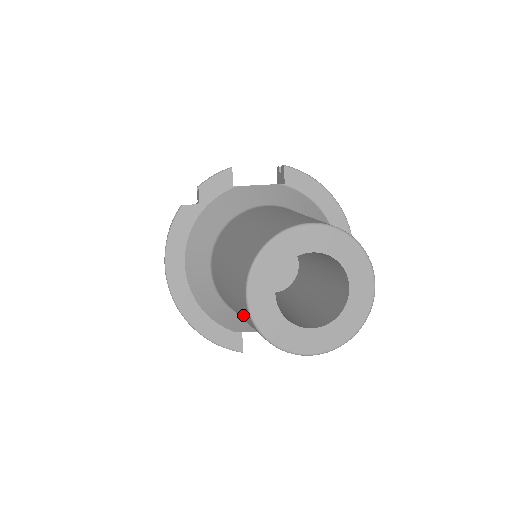
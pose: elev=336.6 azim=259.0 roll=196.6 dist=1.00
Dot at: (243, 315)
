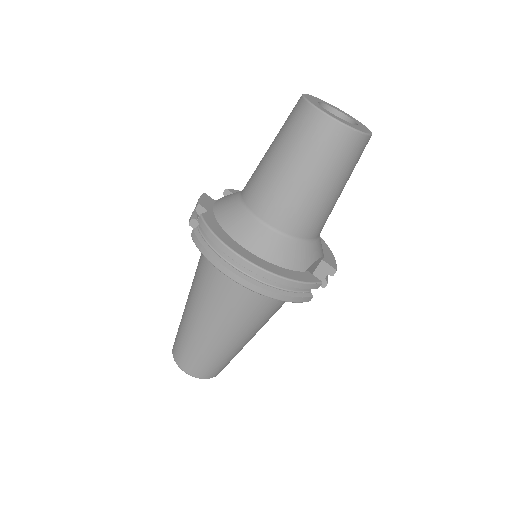
Dot at: (324, 150)
